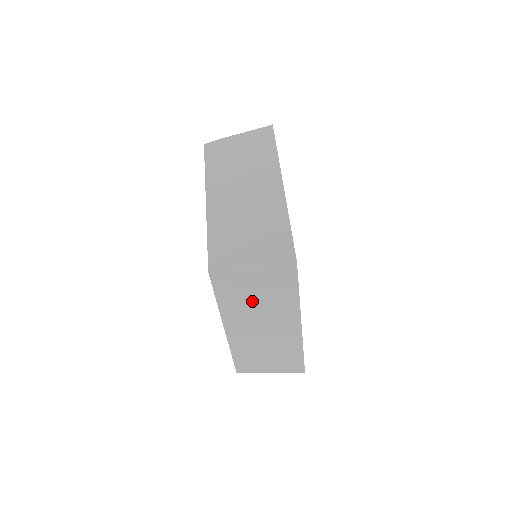
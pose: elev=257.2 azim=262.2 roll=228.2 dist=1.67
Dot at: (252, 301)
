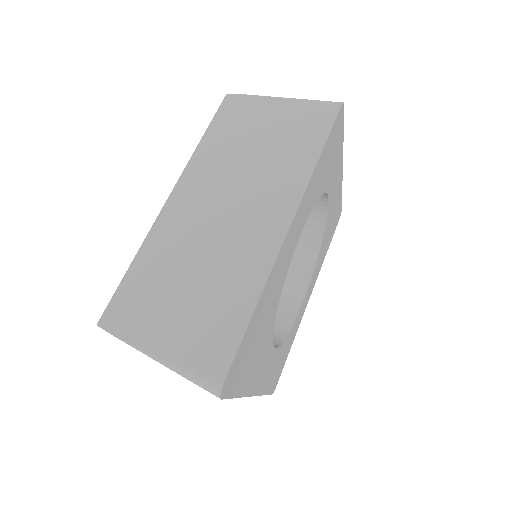
Dot at: (247, 150)
